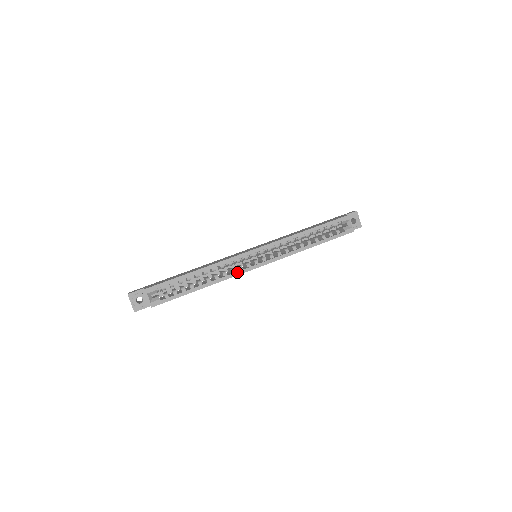
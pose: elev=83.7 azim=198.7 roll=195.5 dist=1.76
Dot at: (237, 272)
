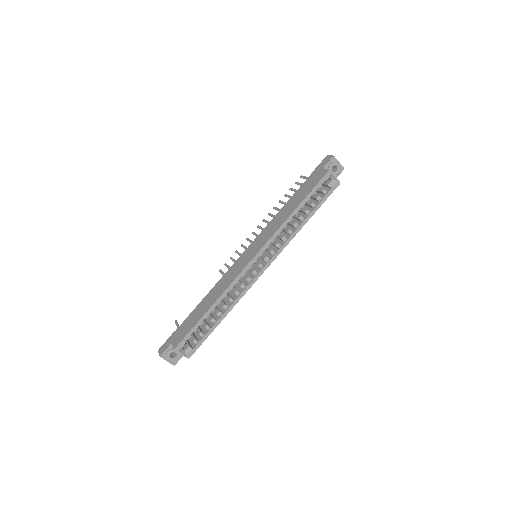
Dot at: (248, 286)
